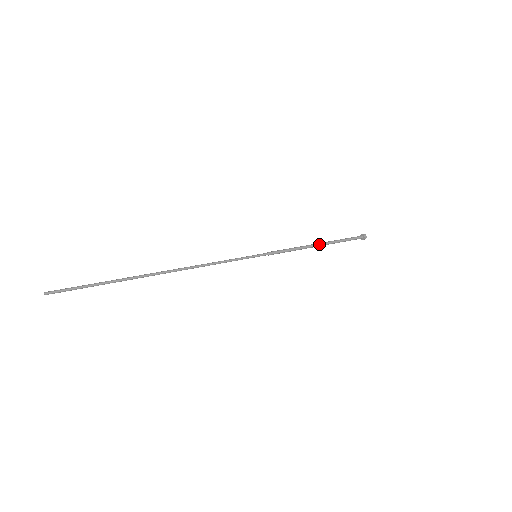
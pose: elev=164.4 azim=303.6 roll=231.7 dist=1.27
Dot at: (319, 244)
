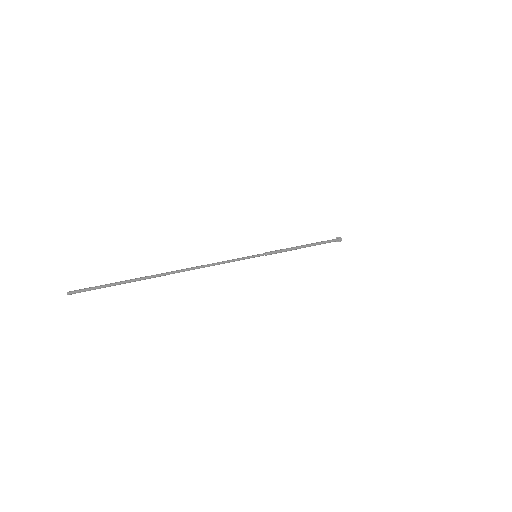
Dot at: (305, 245)
